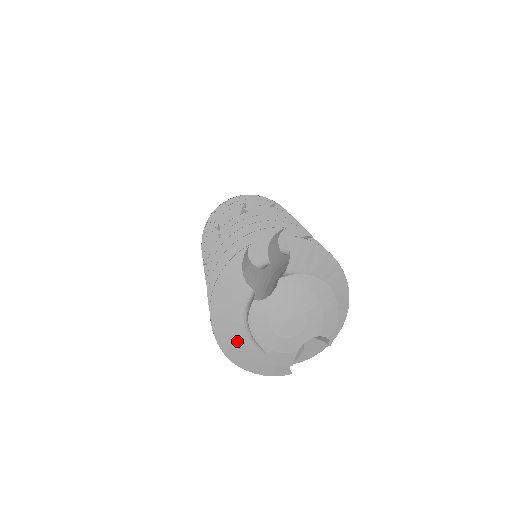
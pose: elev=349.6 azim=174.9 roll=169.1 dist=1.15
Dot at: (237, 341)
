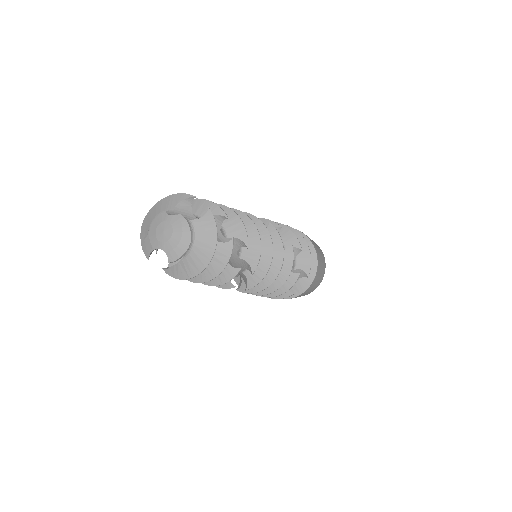
Dot at: (149, 221)
